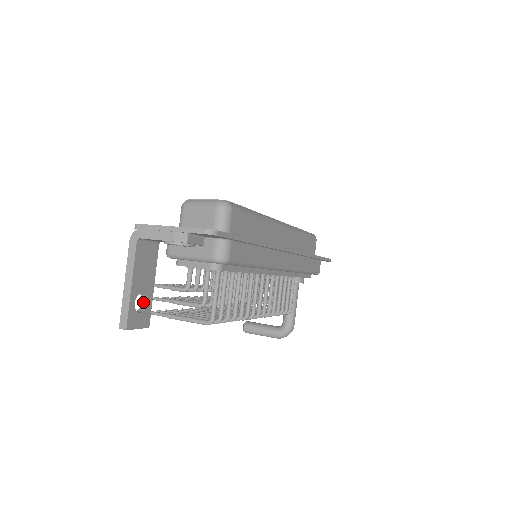
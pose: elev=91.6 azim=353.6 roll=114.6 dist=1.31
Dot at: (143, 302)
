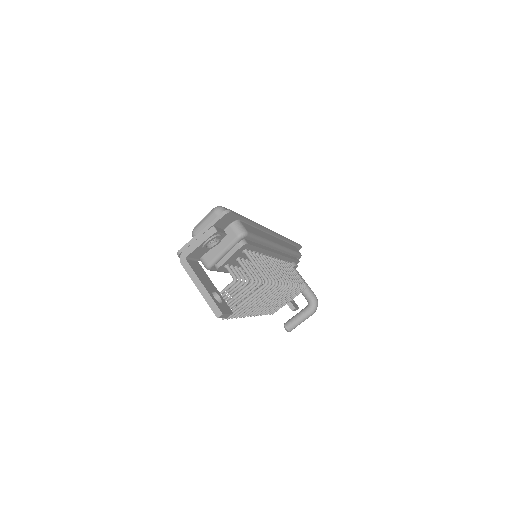
Dot at: (217, 300)
